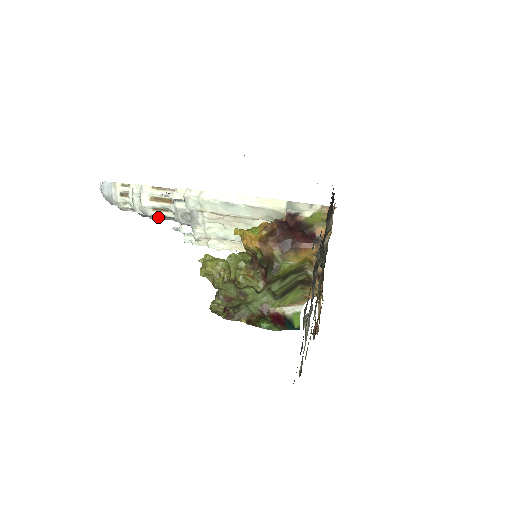
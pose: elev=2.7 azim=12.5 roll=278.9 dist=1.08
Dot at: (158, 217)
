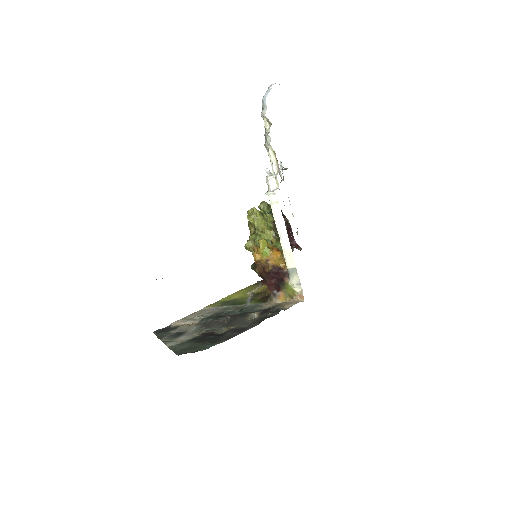
Dot at: occluded
